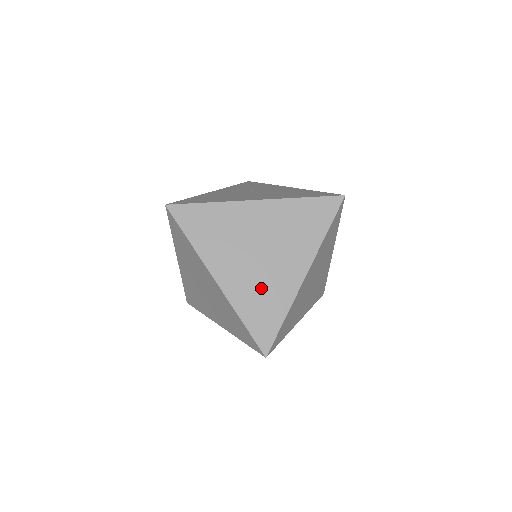
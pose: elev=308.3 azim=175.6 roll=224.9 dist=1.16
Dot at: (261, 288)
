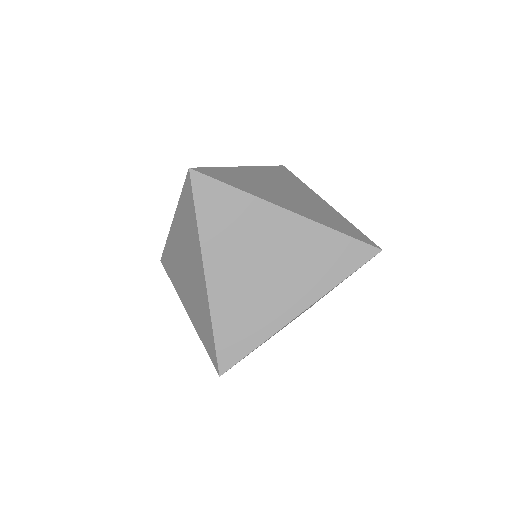
Dot at: (318, 211)
